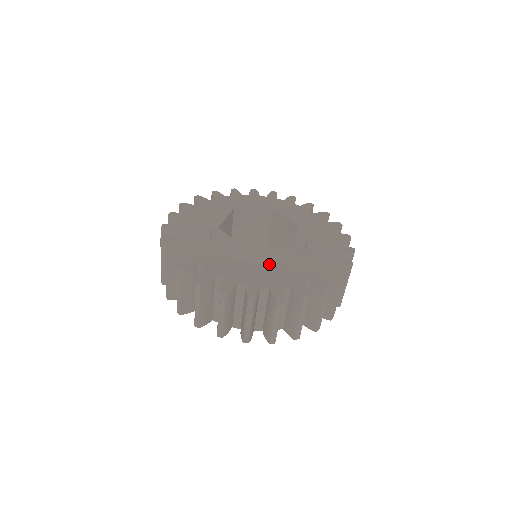
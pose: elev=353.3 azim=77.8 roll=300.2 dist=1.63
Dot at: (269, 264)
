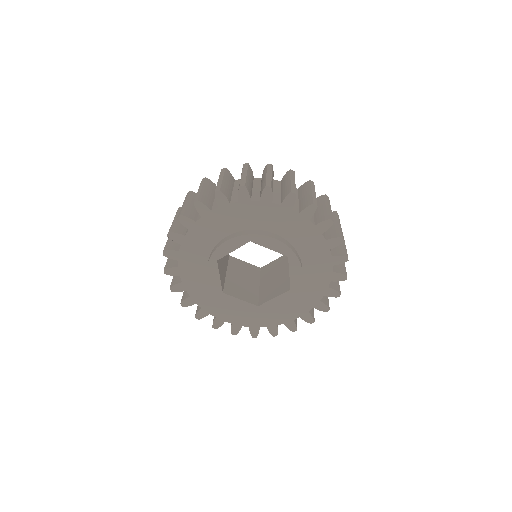
Dot at: occluded
